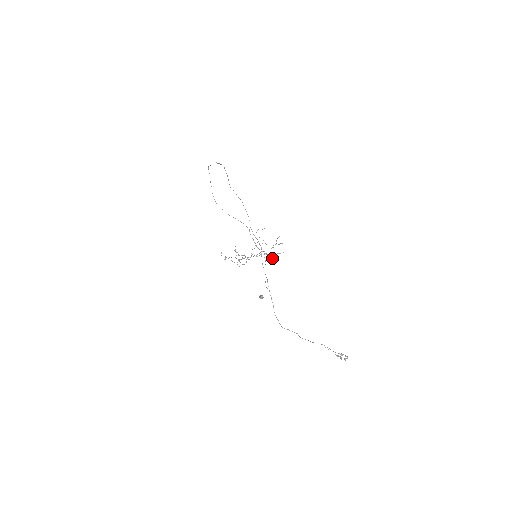
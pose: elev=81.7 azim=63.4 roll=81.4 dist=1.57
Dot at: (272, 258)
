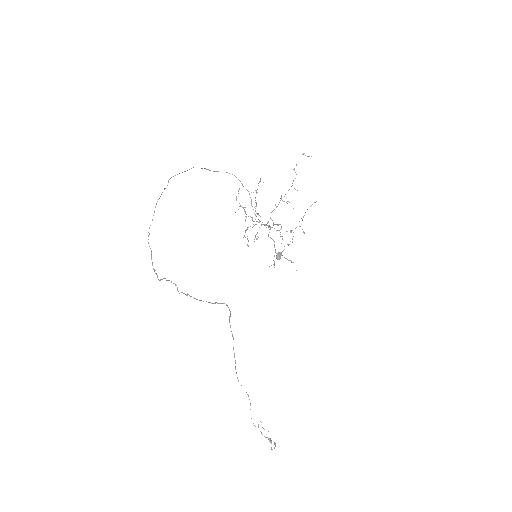
Dot at: (274, 267)
